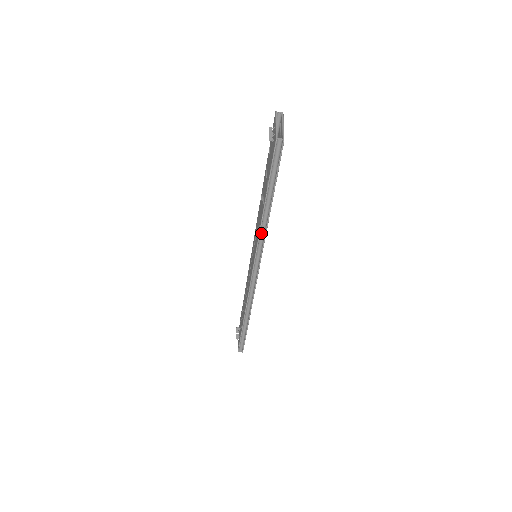
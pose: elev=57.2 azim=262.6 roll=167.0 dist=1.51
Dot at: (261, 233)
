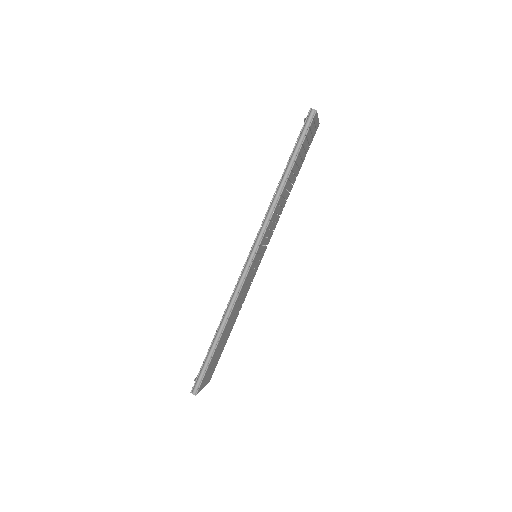
Dot at: (272, 205)
